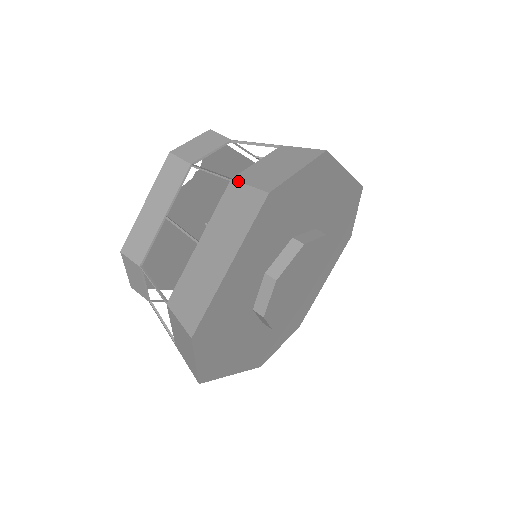
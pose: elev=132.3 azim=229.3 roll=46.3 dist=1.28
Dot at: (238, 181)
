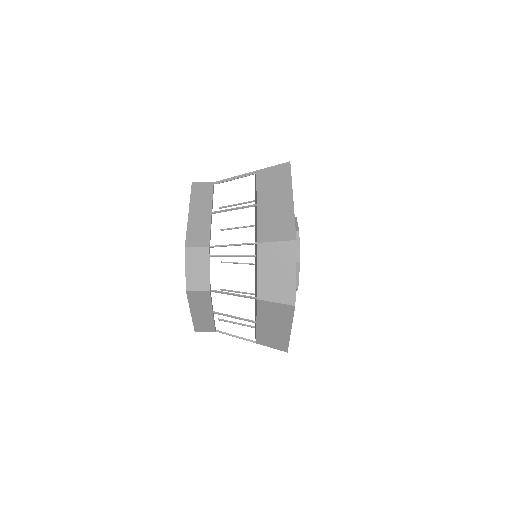
Dot at: occluded
